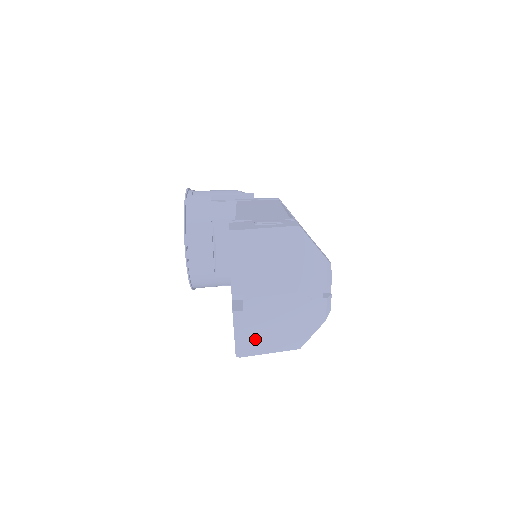
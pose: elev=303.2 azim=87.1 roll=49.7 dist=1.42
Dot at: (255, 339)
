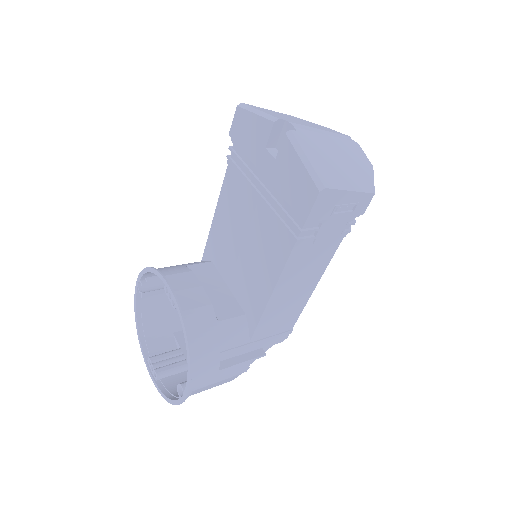
Dot at: (326, 168)
